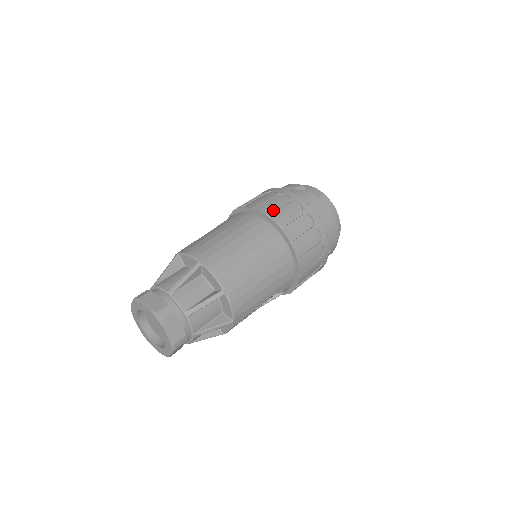
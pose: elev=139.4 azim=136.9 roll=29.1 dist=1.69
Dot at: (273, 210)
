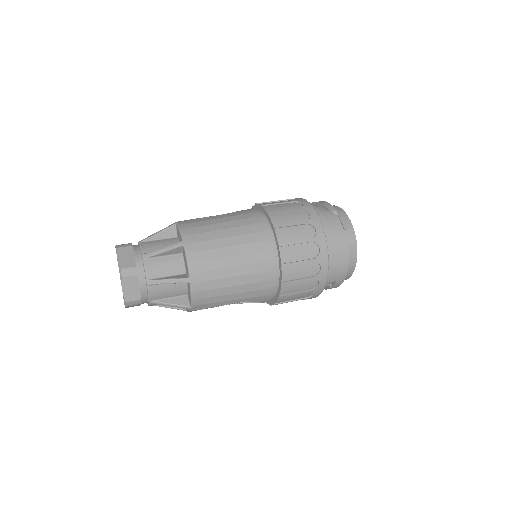
Dot at: (283, 224)
